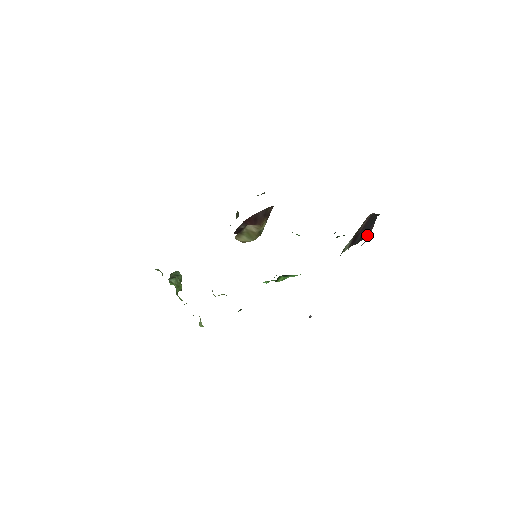
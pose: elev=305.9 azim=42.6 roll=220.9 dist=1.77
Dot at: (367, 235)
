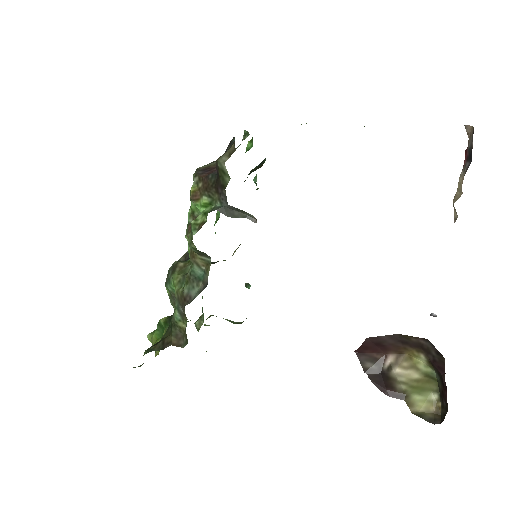
Dot at: occluded
